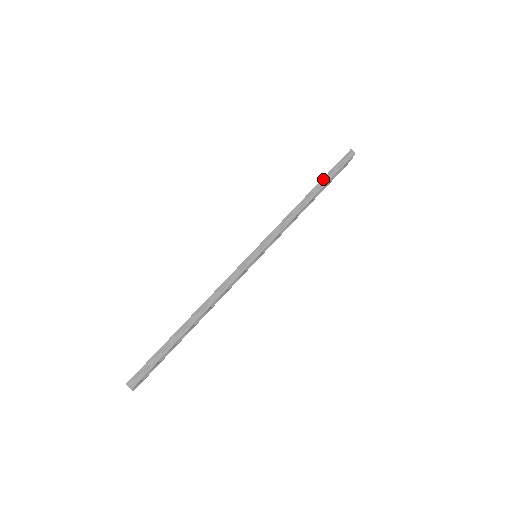
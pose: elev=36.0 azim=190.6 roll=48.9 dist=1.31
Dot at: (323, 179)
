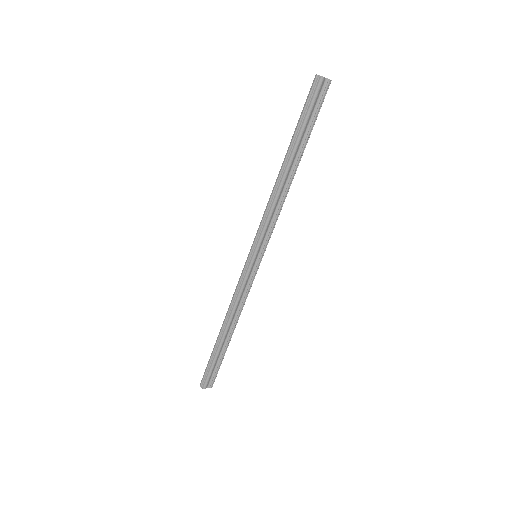
Dot at: (292, 138)
